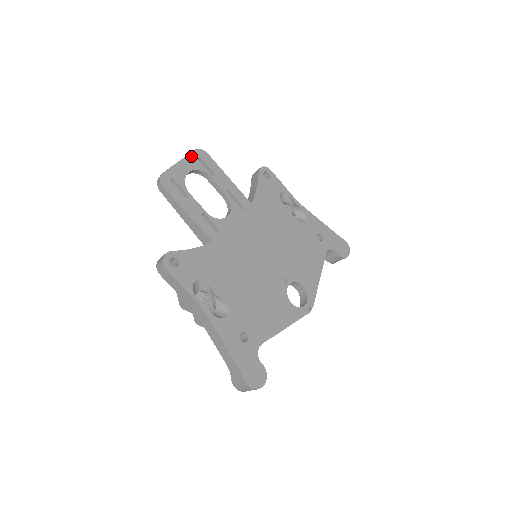
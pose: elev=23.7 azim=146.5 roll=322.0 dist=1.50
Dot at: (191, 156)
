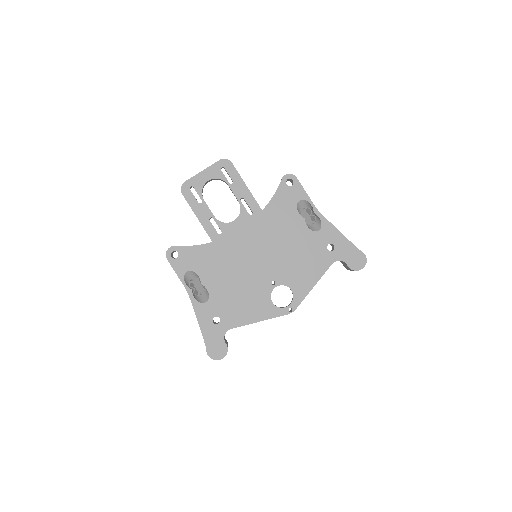
Dot at: (215, 166)
